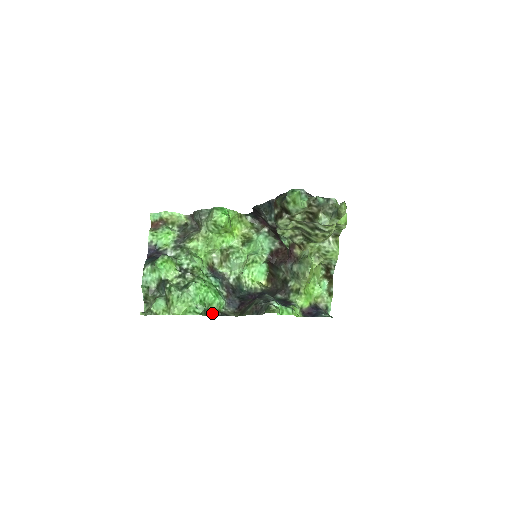
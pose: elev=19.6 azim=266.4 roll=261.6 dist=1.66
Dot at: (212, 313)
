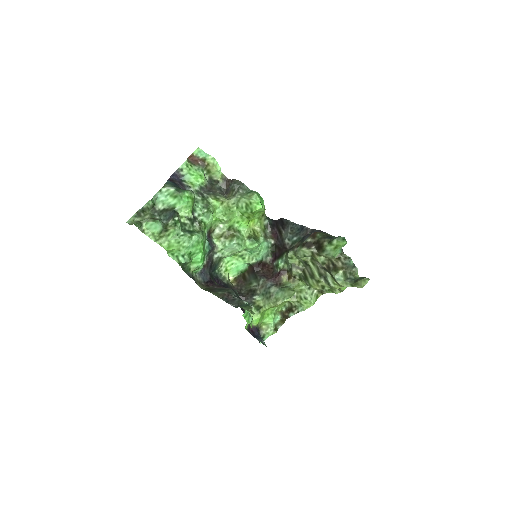
Dot at: (187, 270)
